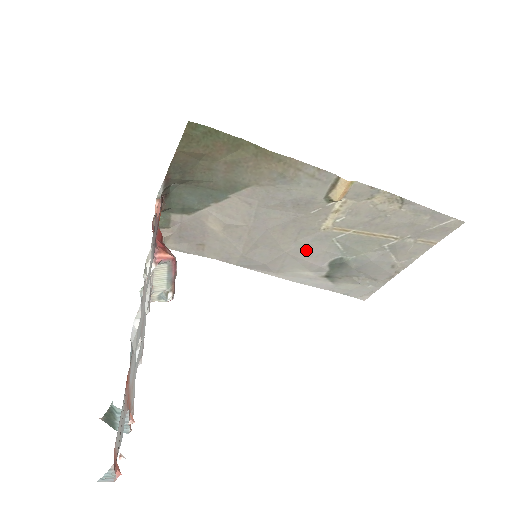
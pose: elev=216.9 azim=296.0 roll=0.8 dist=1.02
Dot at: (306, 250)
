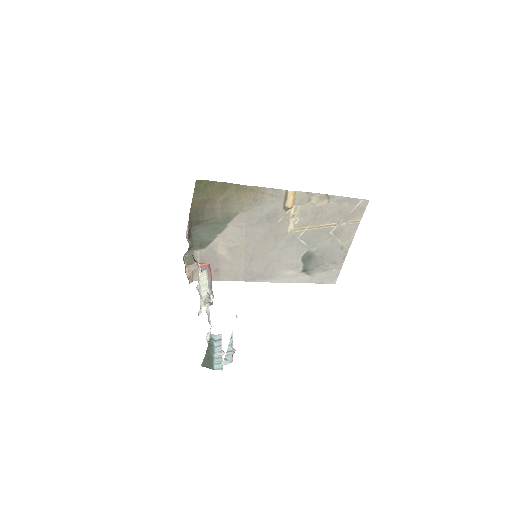
Dot at: (284, 252)
